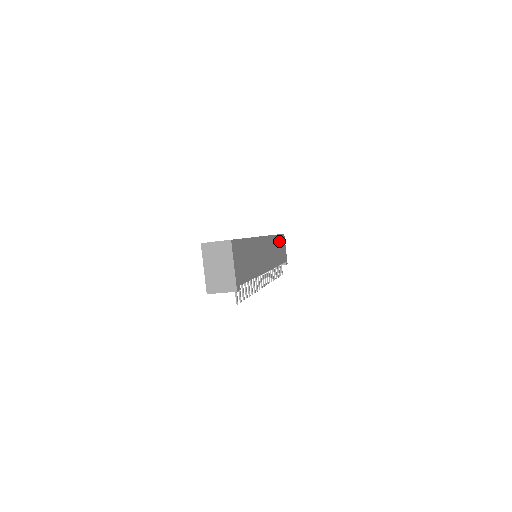
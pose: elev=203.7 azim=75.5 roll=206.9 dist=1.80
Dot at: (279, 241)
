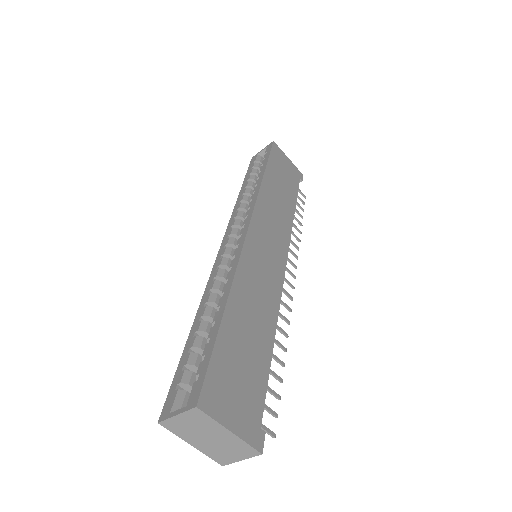
Dot at: (273, 172)
